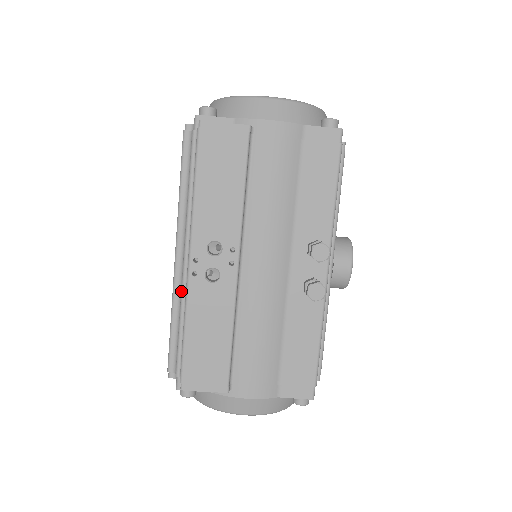
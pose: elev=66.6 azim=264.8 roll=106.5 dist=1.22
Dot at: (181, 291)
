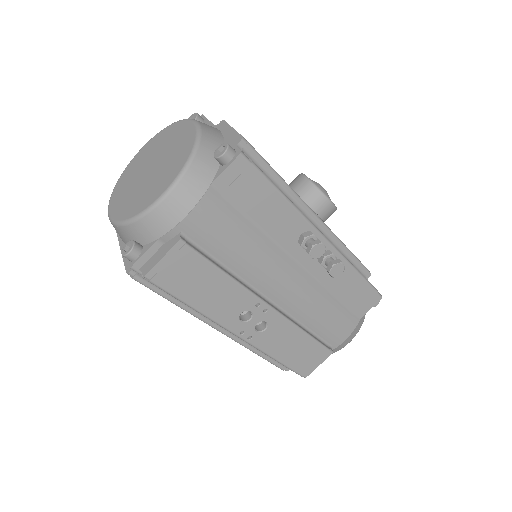
Dot at: occluded
